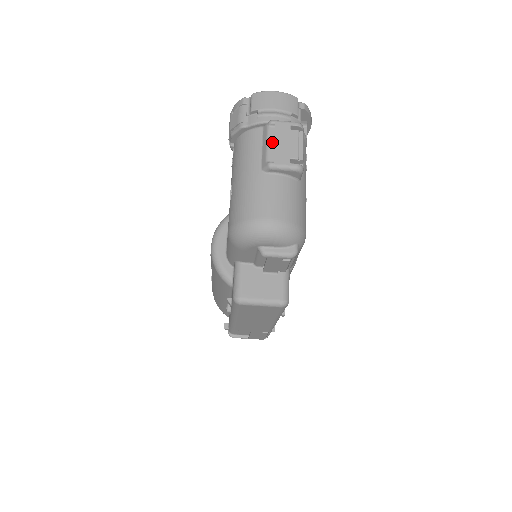
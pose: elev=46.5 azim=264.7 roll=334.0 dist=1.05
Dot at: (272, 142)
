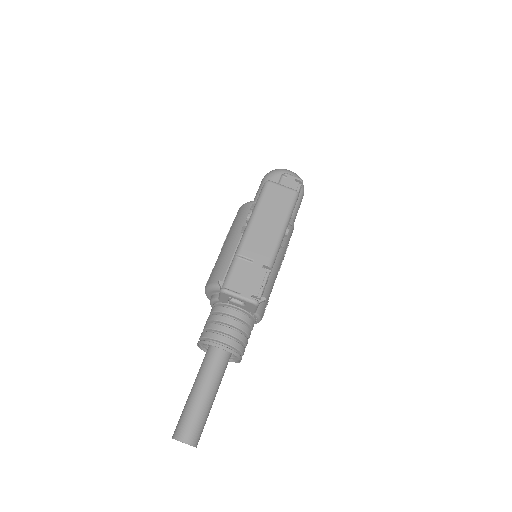
Dot at: occluded
